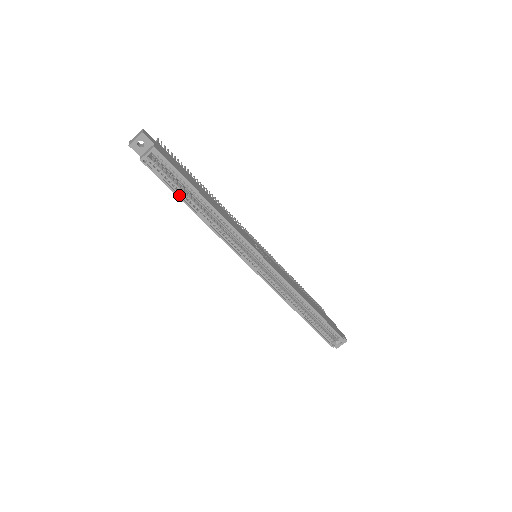
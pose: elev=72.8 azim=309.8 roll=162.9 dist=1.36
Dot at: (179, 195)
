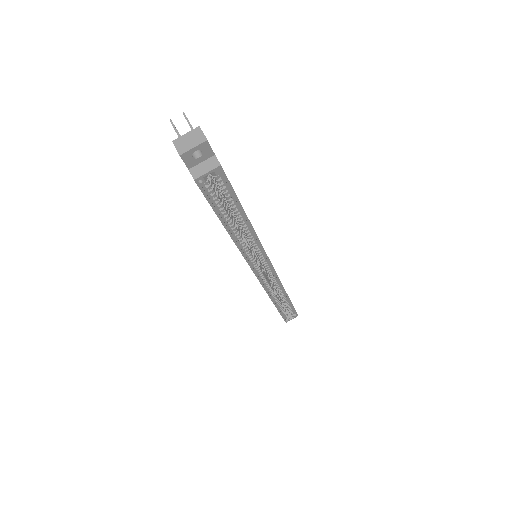
Dot at: (220, 216)
